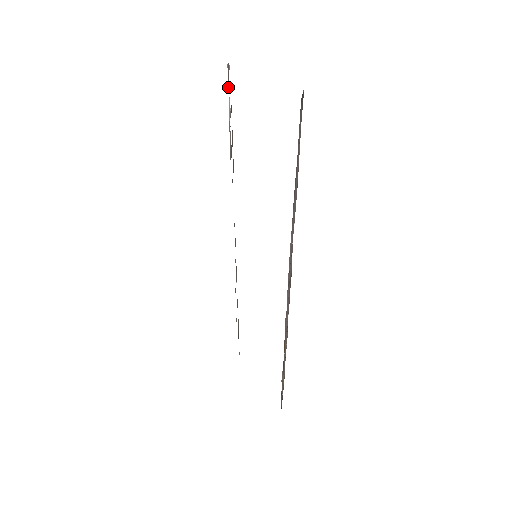
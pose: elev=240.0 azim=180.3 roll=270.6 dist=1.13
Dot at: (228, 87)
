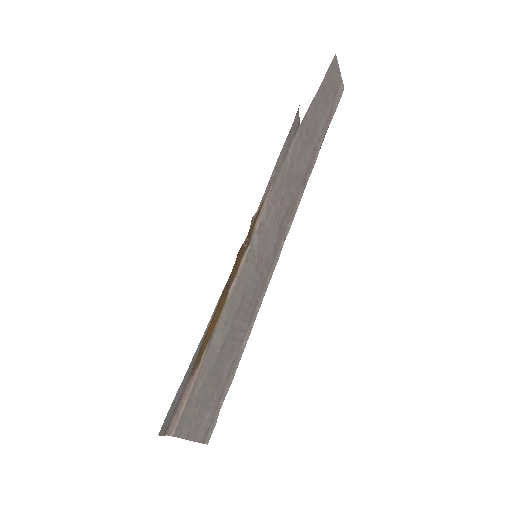
Dot at: occluded
